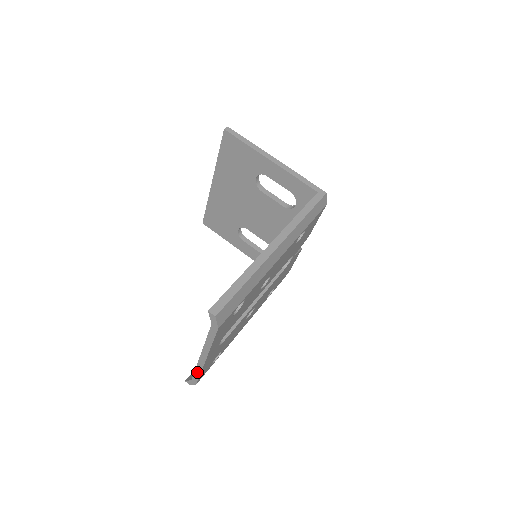
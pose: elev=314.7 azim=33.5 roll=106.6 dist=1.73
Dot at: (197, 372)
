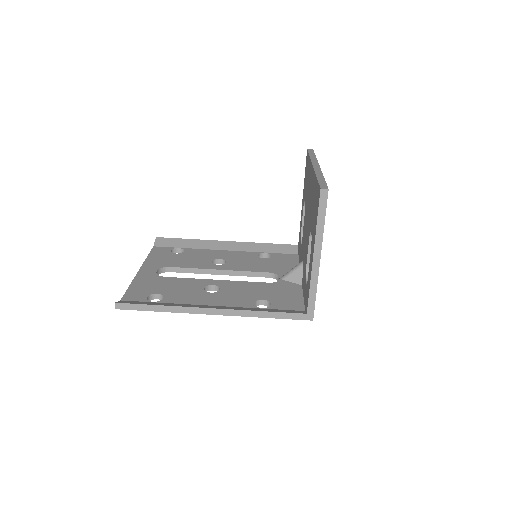
Dot at: occluded
